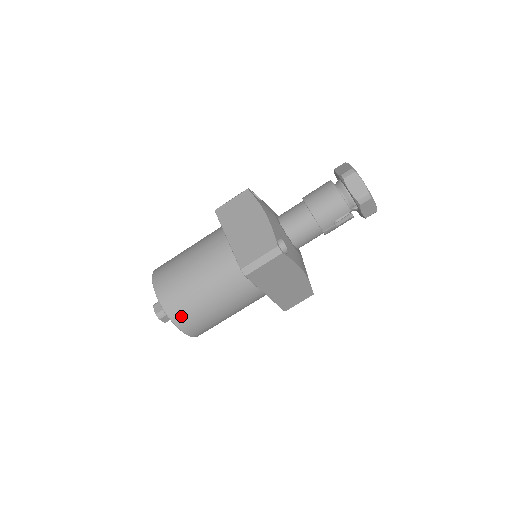
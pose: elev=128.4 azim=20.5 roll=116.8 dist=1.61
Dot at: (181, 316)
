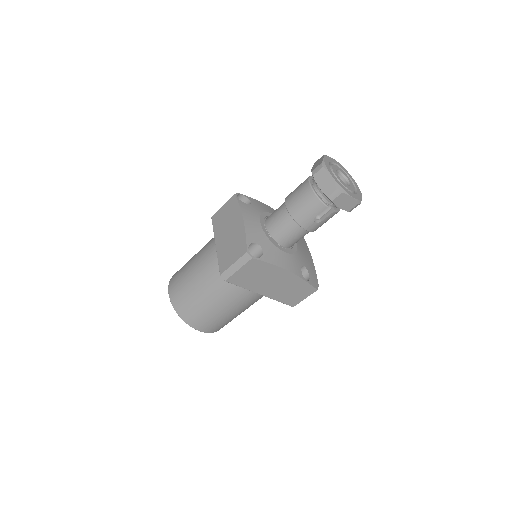
Dot at: (189, 316)
